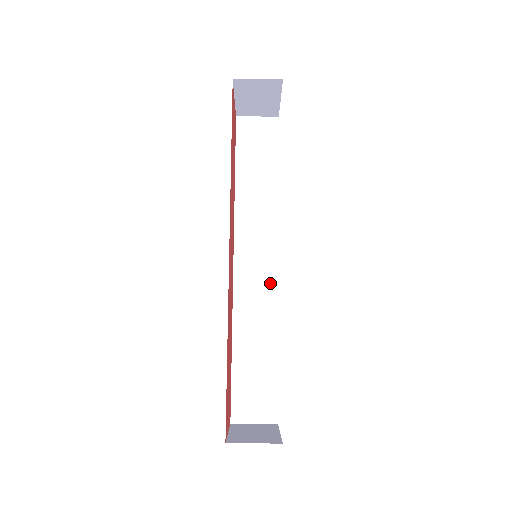
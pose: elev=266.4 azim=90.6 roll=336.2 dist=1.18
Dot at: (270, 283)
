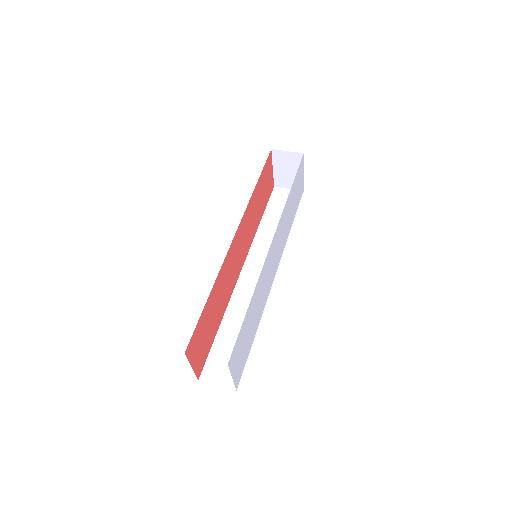
Dot at: occluded
